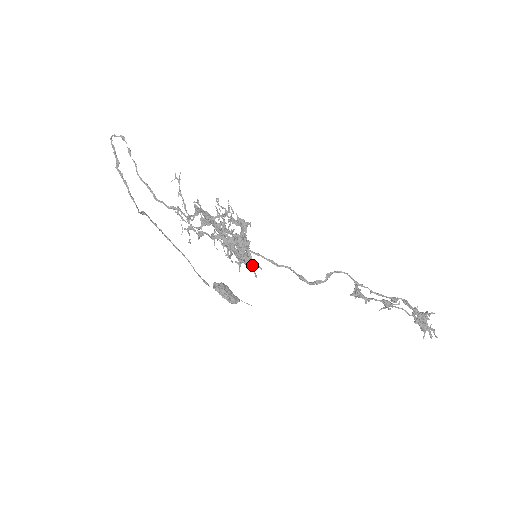
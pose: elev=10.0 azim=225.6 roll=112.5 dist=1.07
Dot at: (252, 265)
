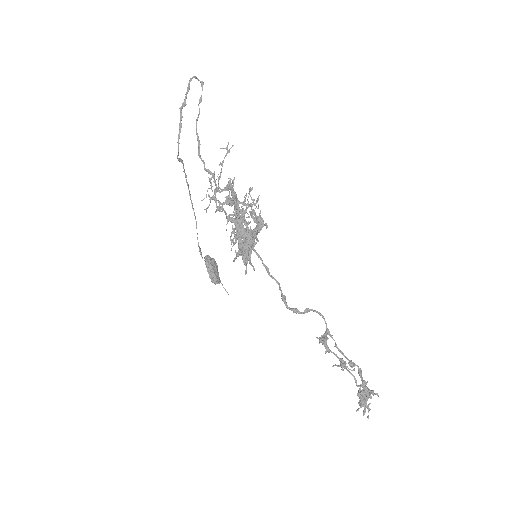
Dot at: occluded
